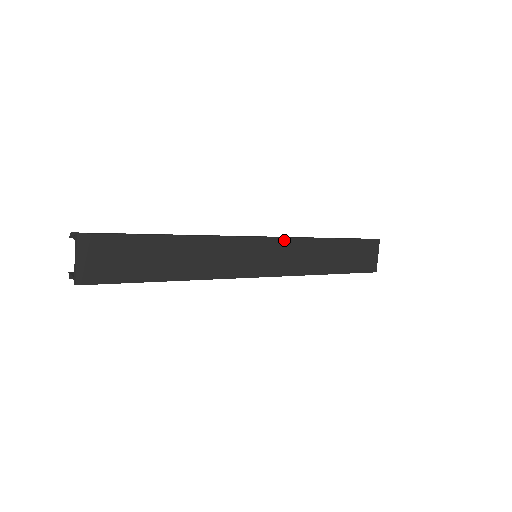
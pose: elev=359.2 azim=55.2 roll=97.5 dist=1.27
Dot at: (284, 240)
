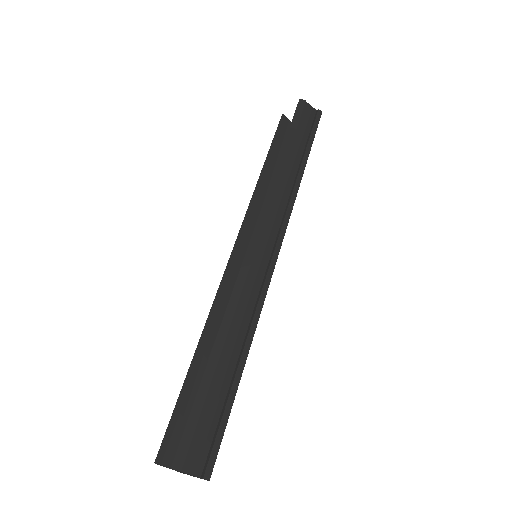
Dot at: (284, 230)
